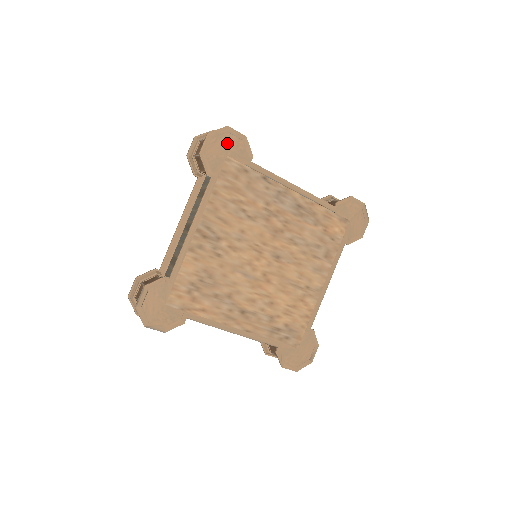
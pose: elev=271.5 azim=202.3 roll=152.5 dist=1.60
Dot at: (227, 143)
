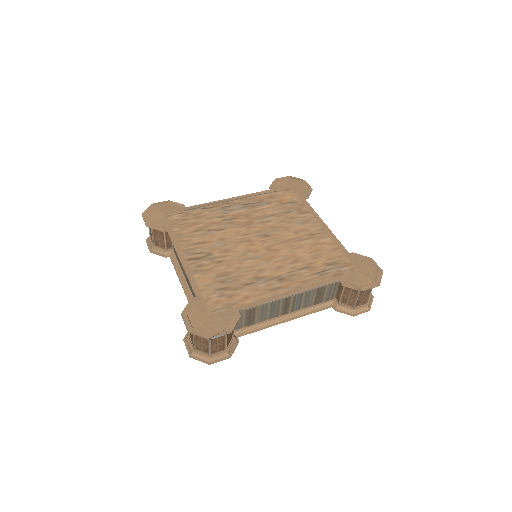
Dot at: (160, 210)
